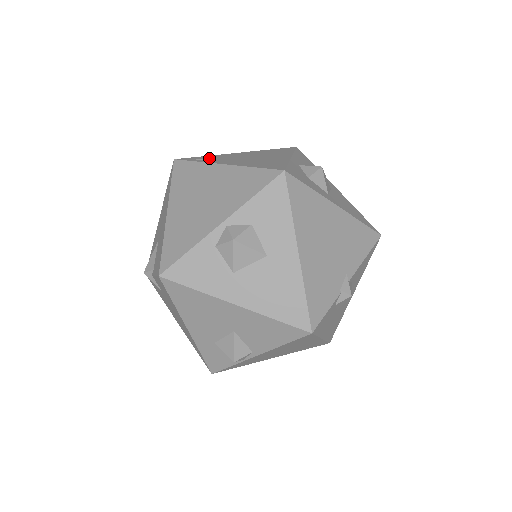
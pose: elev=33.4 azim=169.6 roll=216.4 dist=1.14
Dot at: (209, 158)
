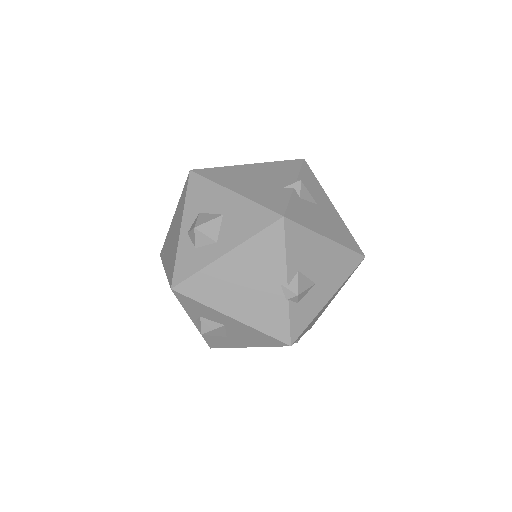
Dot at: (165, 248)
